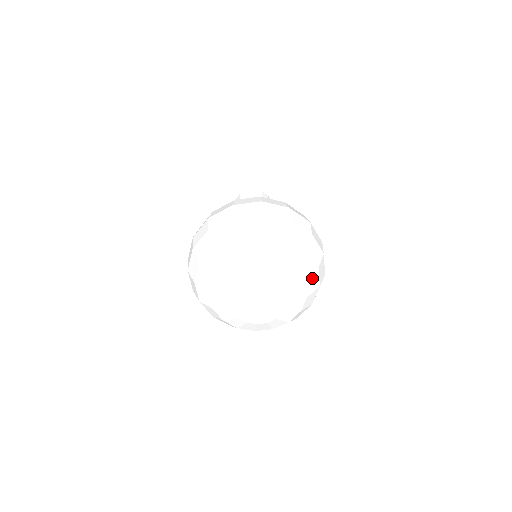
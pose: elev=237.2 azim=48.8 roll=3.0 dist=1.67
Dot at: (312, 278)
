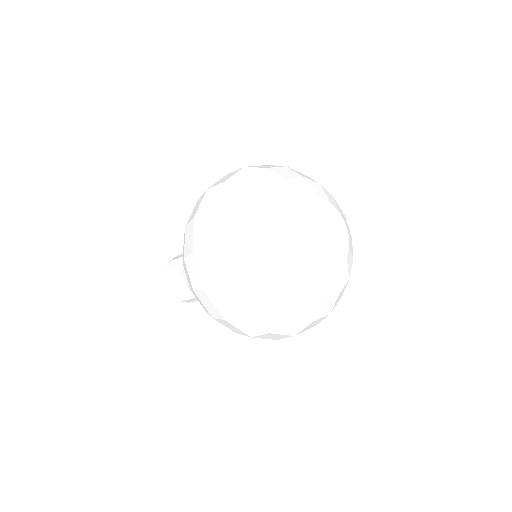
Dot at: occluded
